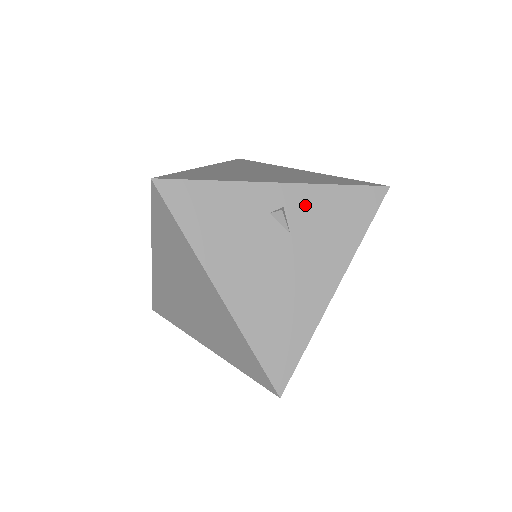
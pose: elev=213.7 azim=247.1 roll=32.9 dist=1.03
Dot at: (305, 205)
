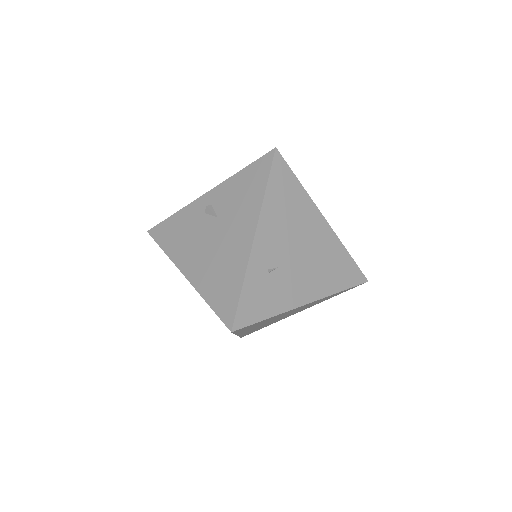
Dot at: (223, 195)
